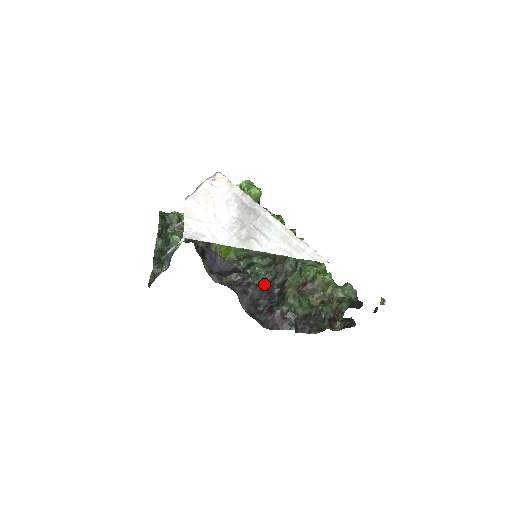
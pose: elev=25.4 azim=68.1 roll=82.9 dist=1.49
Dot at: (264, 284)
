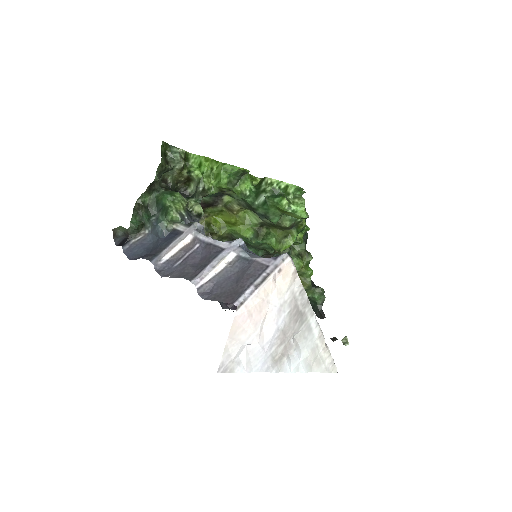
Dot at: occluded
